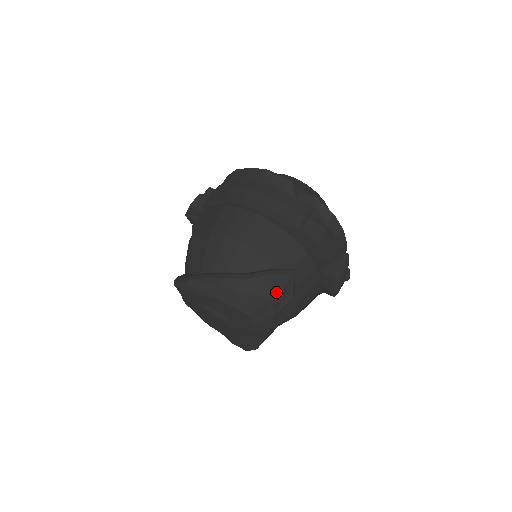
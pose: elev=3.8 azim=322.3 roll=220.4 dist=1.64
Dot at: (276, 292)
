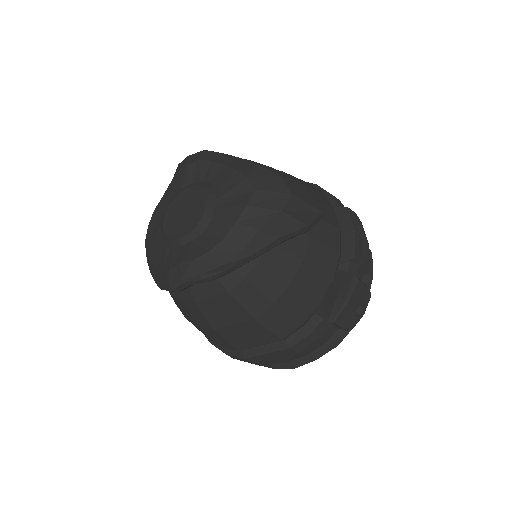
Dot at: (299, 196)
